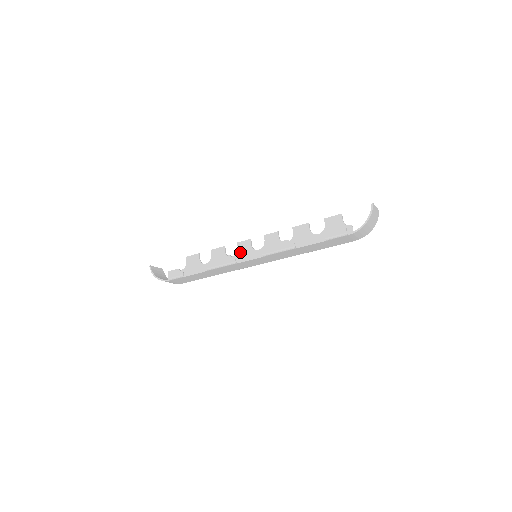
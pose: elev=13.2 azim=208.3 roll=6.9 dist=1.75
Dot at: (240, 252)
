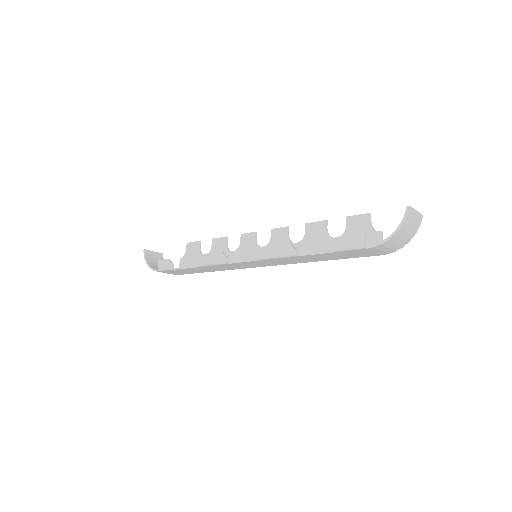
Dot at: (242, 247)
